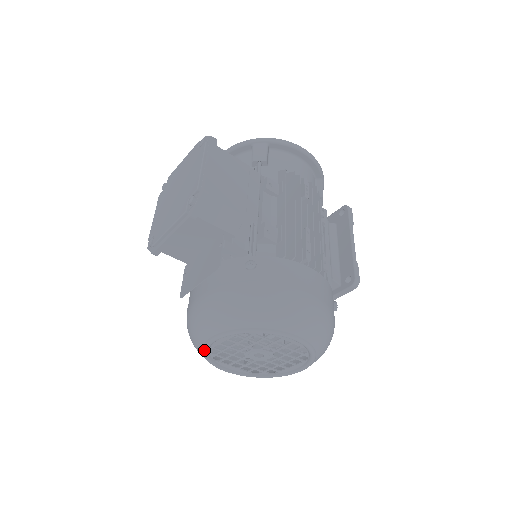
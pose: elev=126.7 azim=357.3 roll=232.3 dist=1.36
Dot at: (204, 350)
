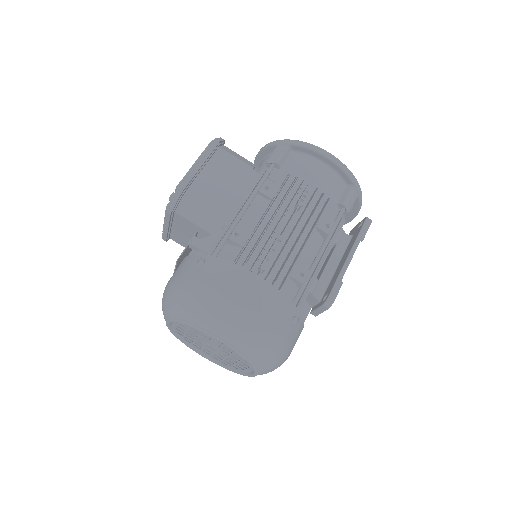
Dot at: occluded
